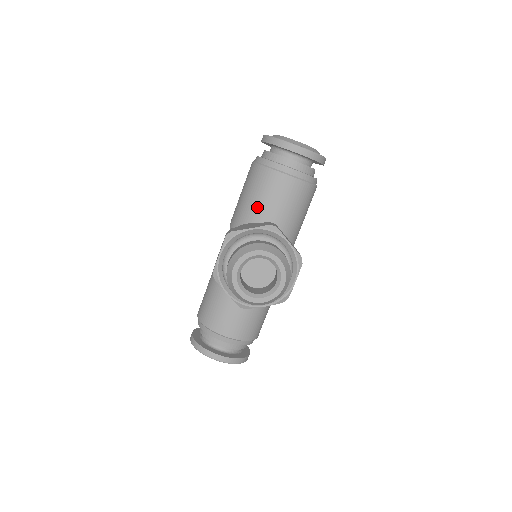
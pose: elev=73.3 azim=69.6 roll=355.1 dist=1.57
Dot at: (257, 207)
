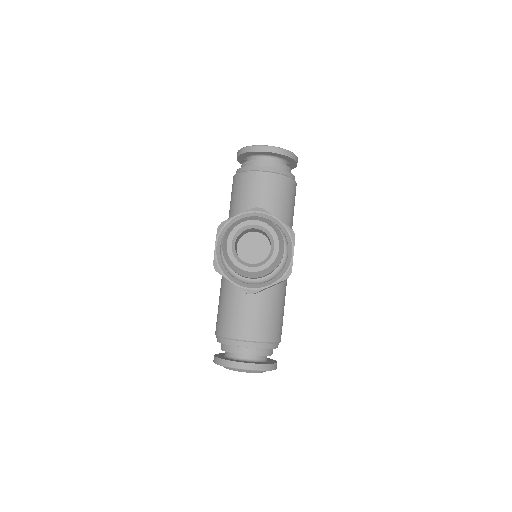
Dot at: (244, 208)
